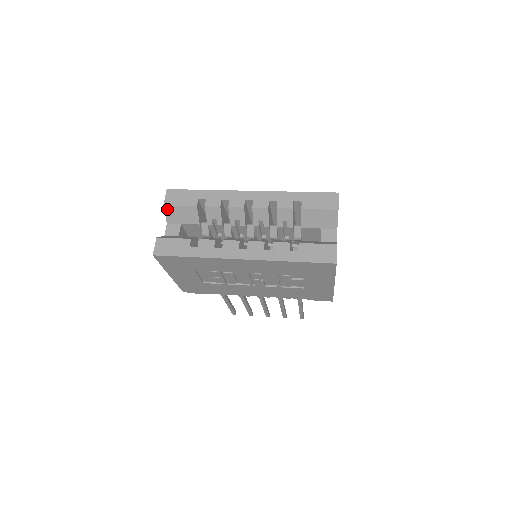
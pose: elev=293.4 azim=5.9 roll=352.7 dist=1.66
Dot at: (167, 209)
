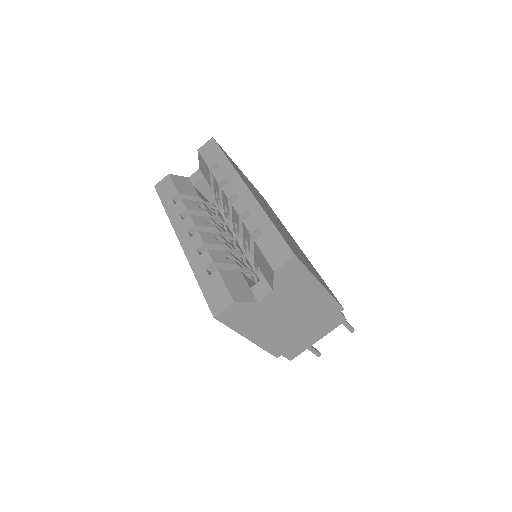
Dot at: (199, 155)
